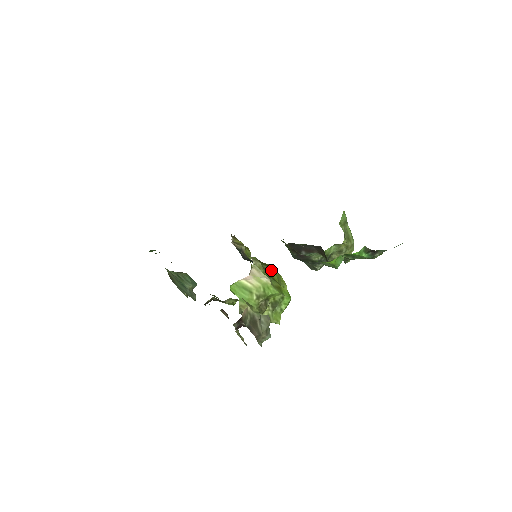
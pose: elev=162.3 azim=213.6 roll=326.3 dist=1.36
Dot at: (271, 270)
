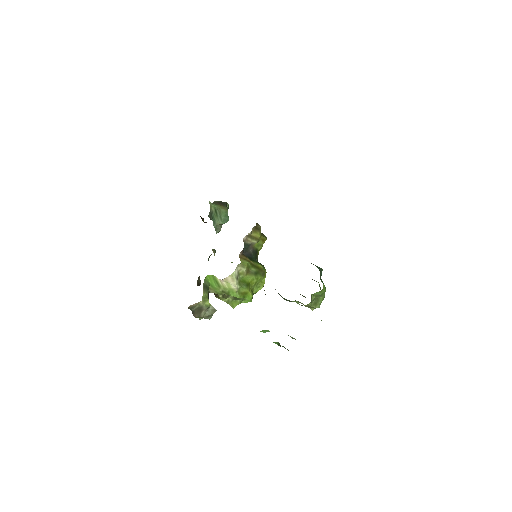
Dot at: (256, 274)
